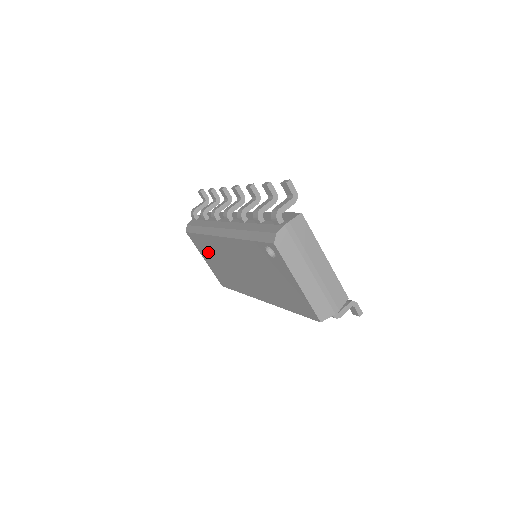
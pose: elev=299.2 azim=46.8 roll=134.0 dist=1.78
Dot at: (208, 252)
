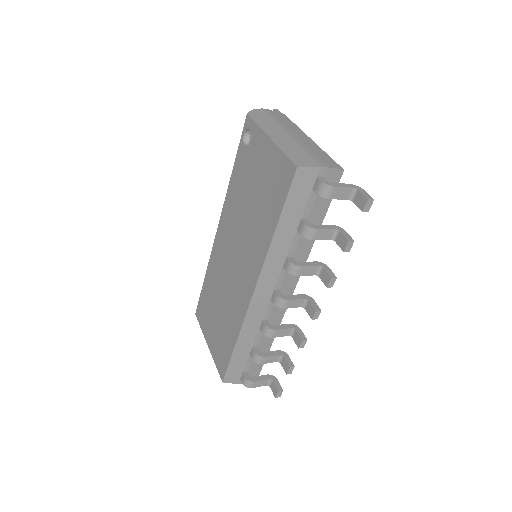
Dot at: (210, 308)
